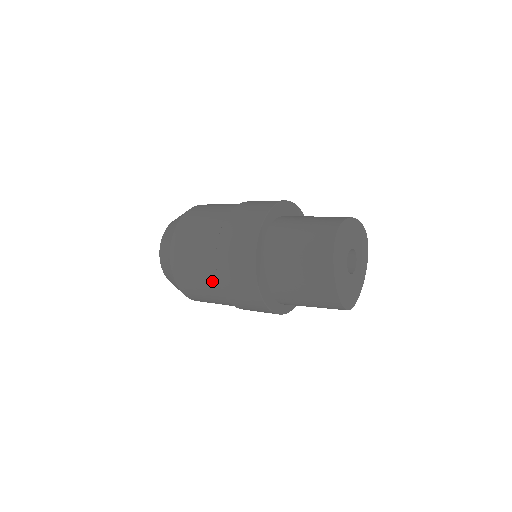
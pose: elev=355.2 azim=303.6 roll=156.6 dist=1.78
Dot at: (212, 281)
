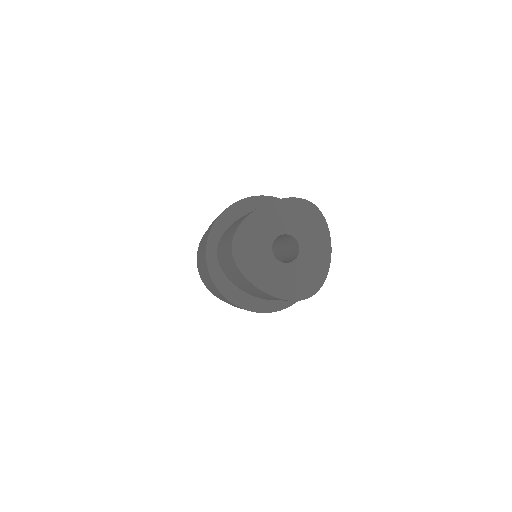
Dot at: occluded
